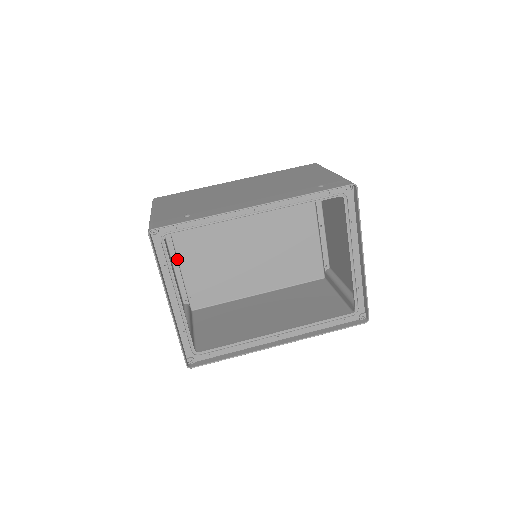
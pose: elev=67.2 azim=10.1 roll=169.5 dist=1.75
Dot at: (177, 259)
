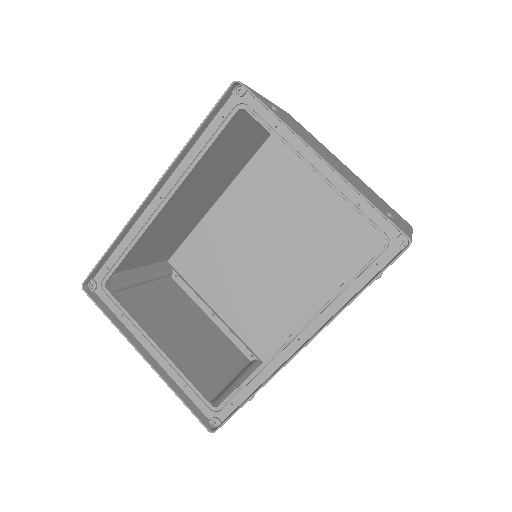
Dot at: (216, 313)
